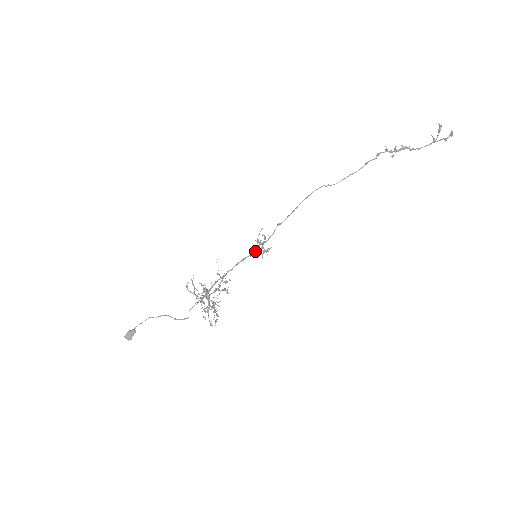
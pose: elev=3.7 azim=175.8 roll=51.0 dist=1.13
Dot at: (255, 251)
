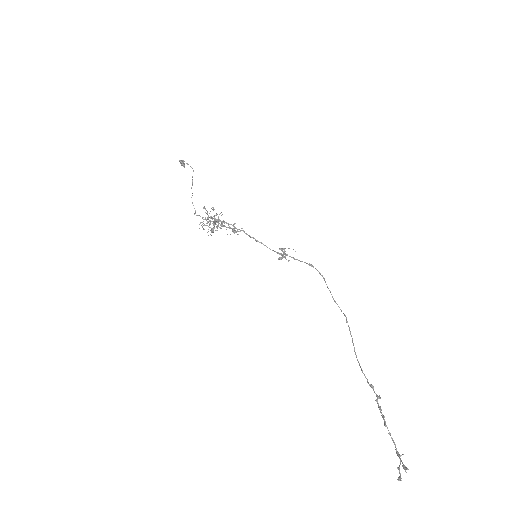
Dot at: occluded
